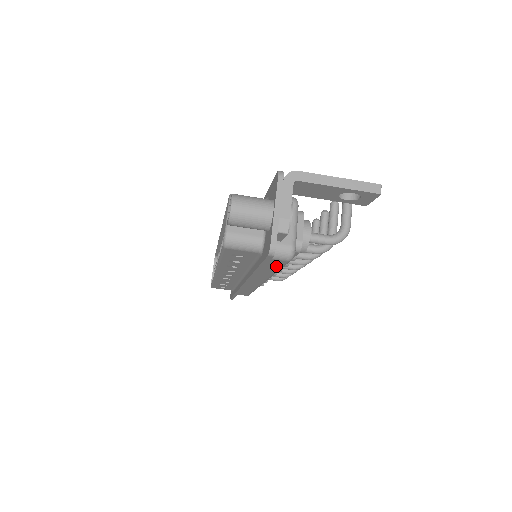
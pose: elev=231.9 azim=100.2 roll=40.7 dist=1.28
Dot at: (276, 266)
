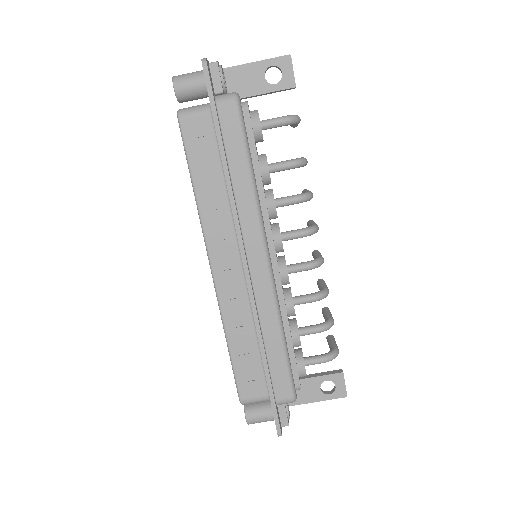
Dot at: (236, 136)
